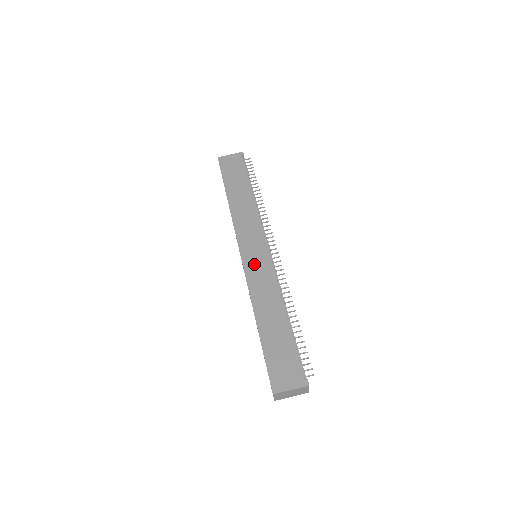
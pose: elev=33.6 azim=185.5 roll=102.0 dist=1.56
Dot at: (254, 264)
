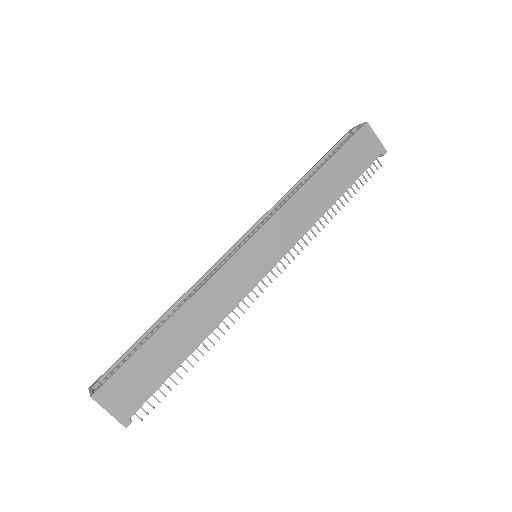
Dot at: (244, 266)
